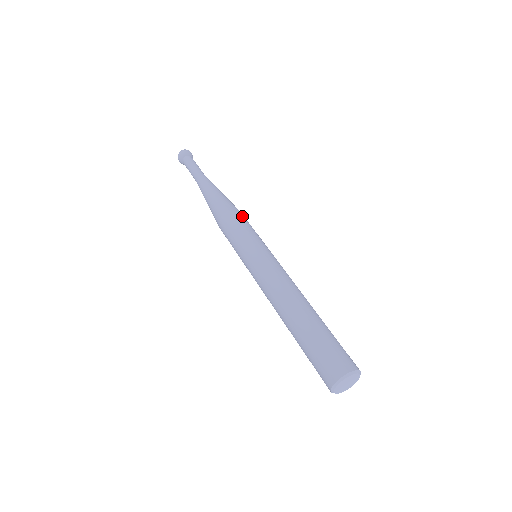
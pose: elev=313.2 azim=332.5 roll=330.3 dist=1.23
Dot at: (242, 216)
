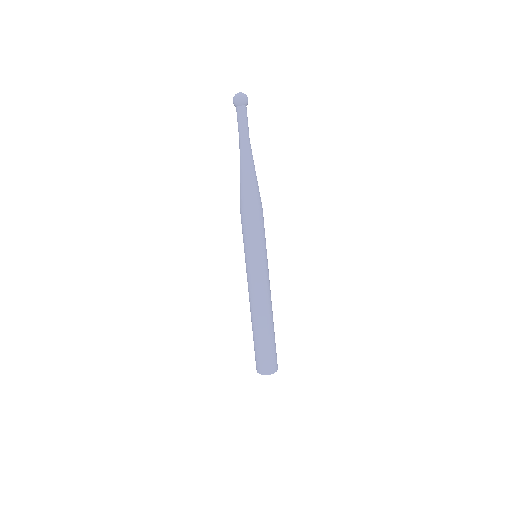
Dot at: (263, 217)
